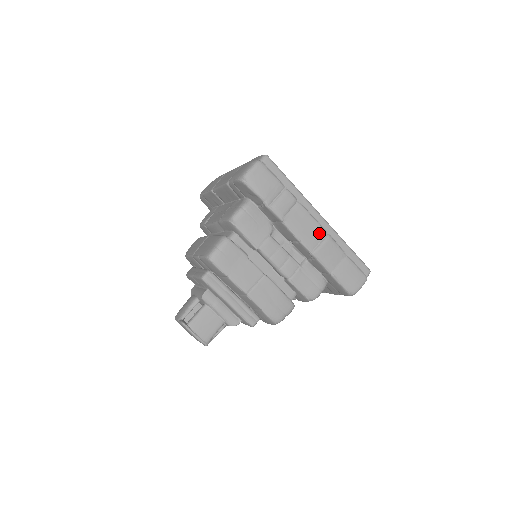
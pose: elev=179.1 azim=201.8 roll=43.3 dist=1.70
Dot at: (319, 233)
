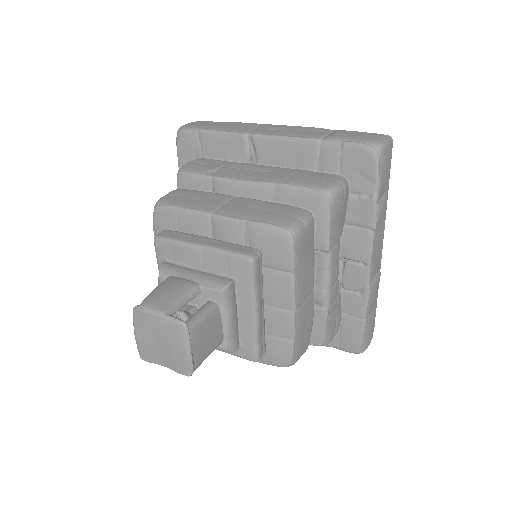
Dot at: (378, 264)
